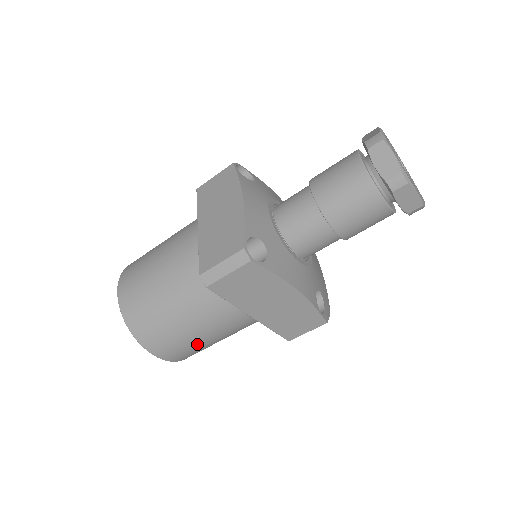
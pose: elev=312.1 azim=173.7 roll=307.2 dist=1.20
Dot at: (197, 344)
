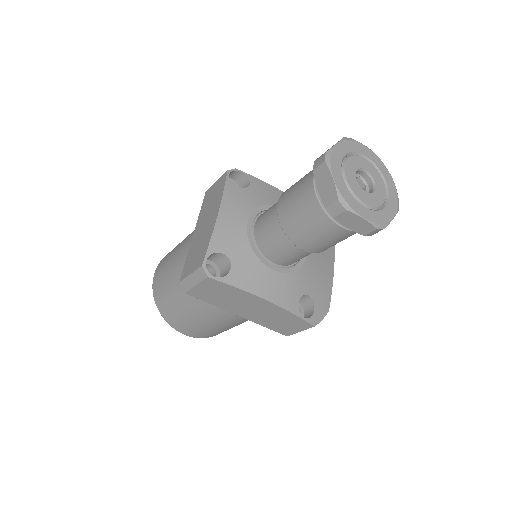
Dot at: (210, 329)
